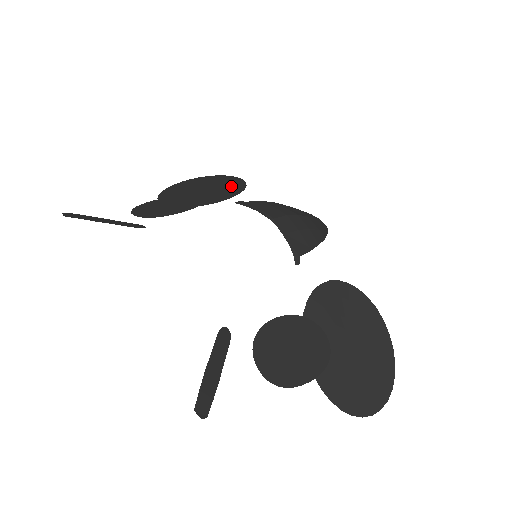
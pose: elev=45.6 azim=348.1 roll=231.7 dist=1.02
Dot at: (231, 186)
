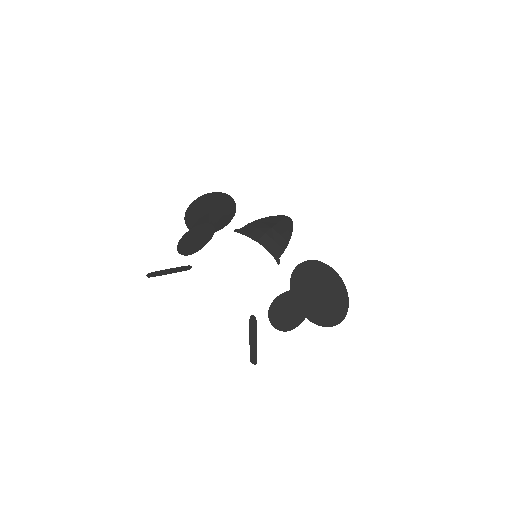
Dot at: (227, 207)
